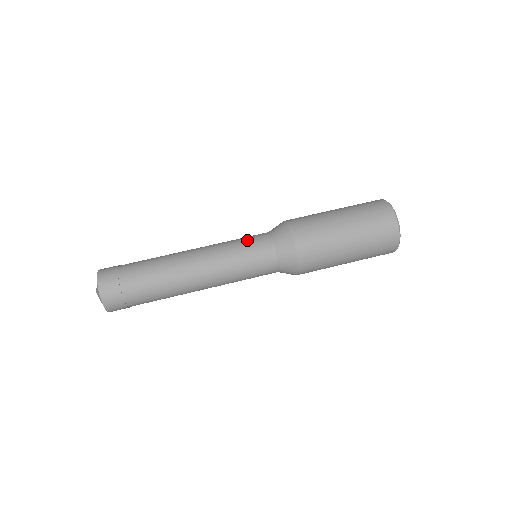
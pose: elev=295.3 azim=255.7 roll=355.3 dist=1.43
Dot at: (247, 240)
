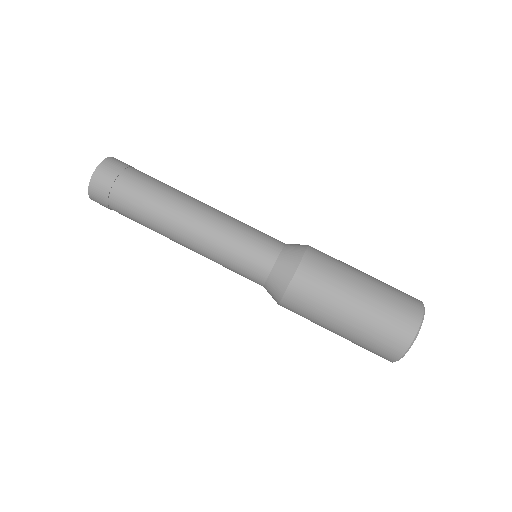
Dot at: (249, 248)
